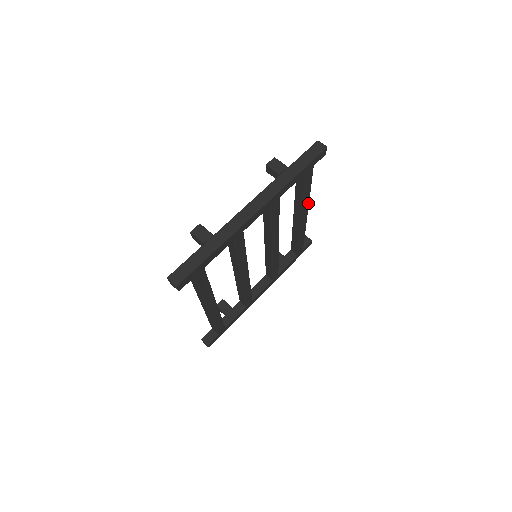
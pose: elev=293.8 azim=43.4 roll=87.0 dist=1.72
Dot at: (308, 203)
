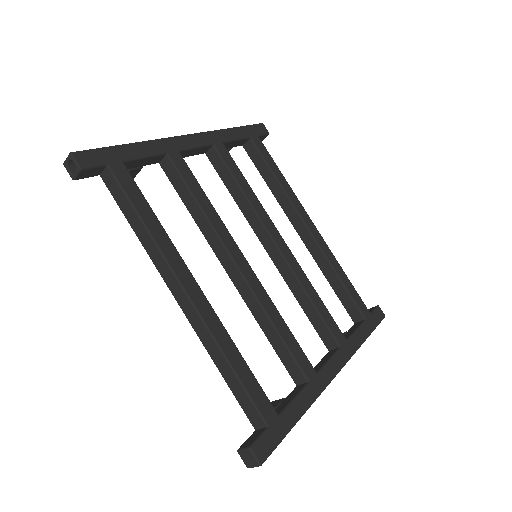
Dot at: (297, 200)
